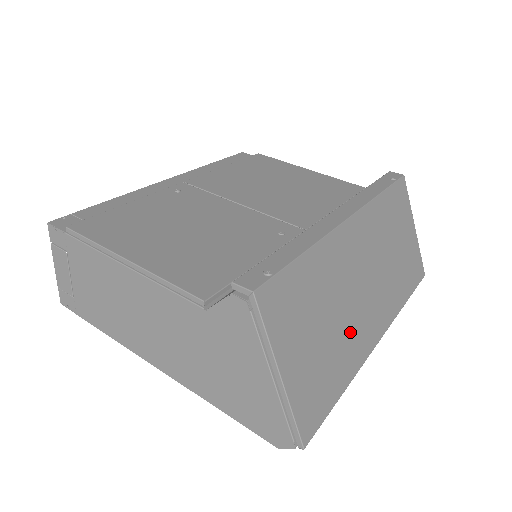
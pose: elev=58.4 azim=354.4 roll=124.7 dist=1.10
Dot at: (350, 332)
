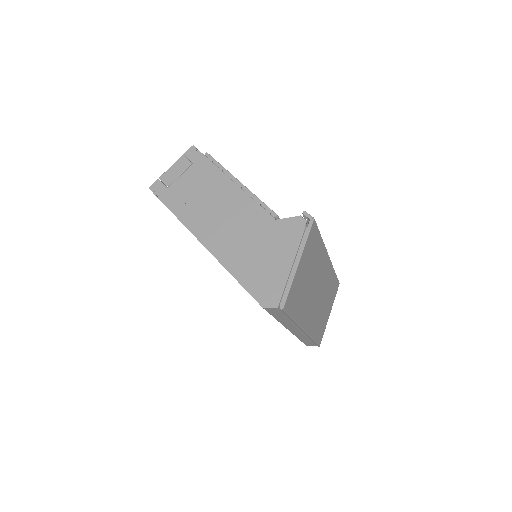
Dot at: (307, 301)
